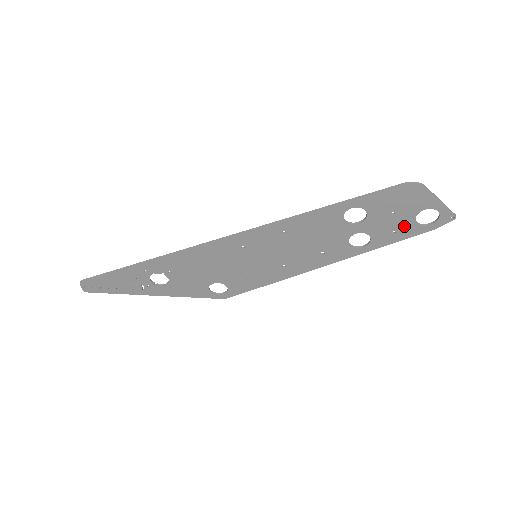
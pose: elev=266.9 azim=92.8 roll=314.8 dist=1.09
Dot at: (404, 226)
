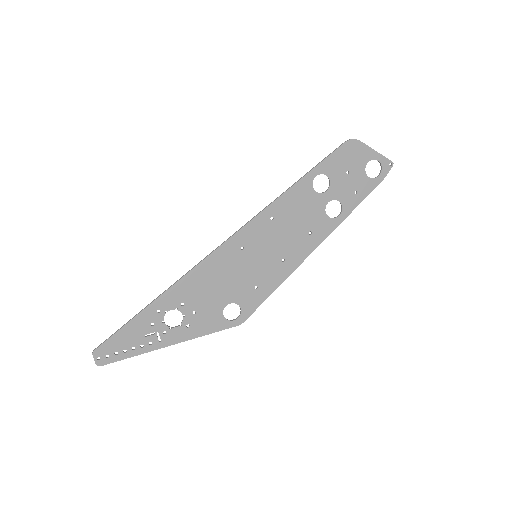
Dot at: (361, 183)
